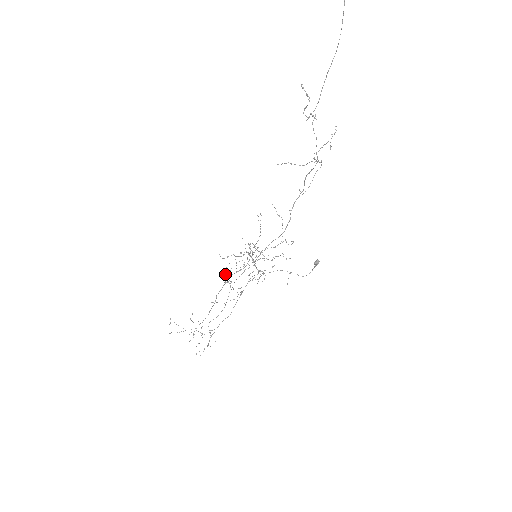
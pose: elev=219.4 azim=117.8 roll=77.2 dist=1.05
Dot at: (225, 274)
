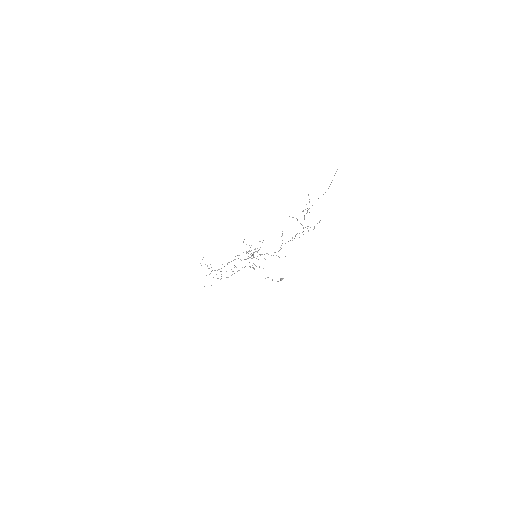
Dot at: occluded
